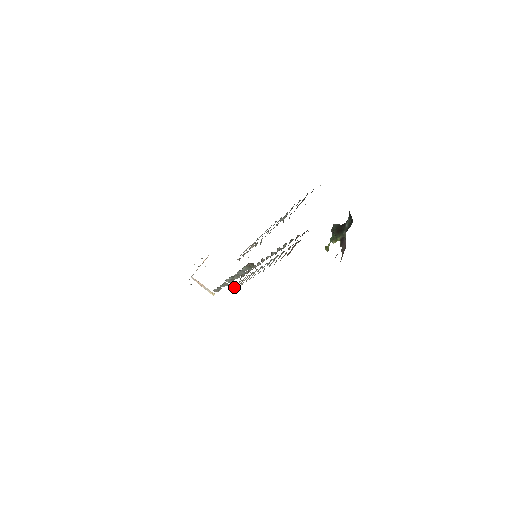
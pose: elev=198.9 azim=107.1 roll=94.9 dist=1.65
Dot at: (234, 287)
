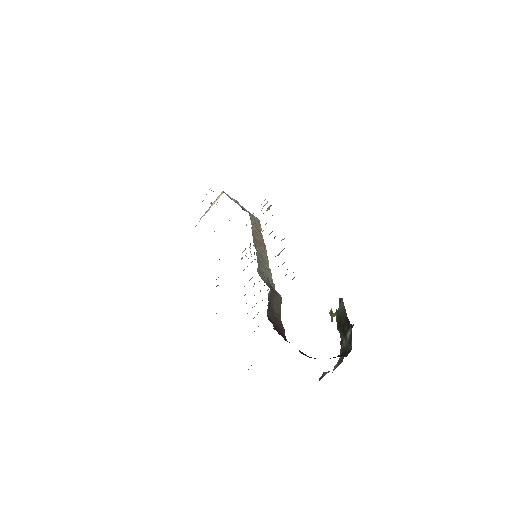
Dot at: (242, 257)
